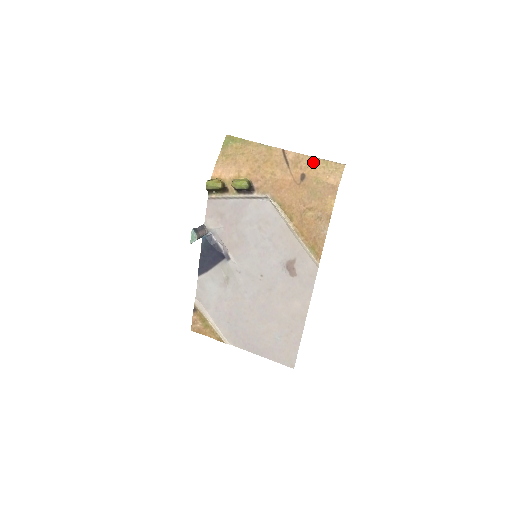
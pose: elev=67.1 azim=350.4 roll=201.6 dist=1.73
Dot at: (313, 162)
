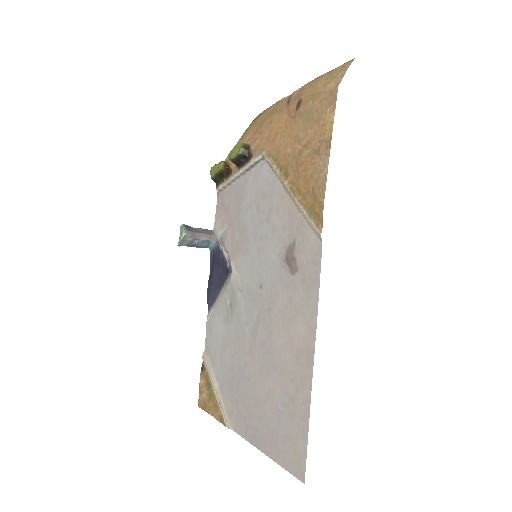
Dot at: (315, 81)
